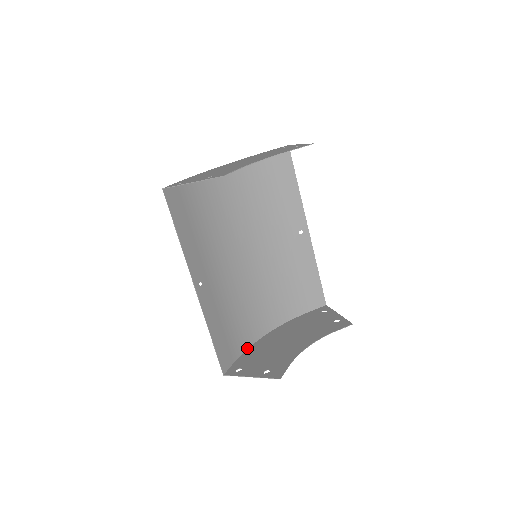
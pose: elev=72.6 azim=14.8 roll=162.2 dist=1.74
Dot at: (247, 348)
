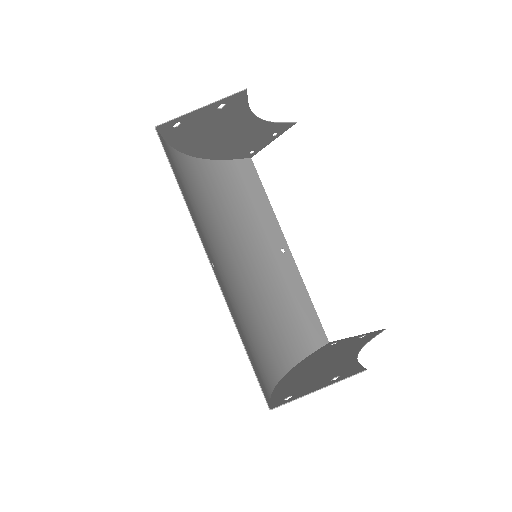
Dot at: (272, 389)
